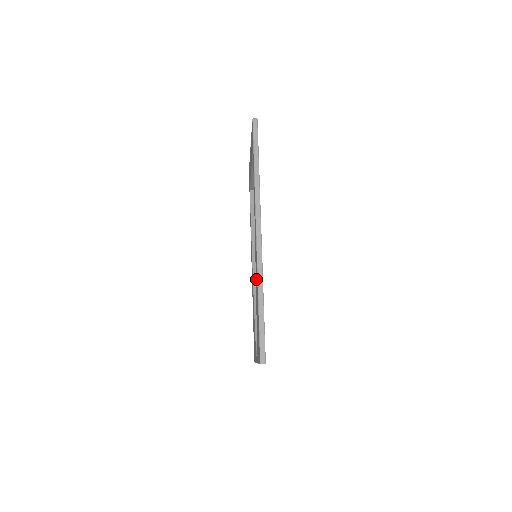
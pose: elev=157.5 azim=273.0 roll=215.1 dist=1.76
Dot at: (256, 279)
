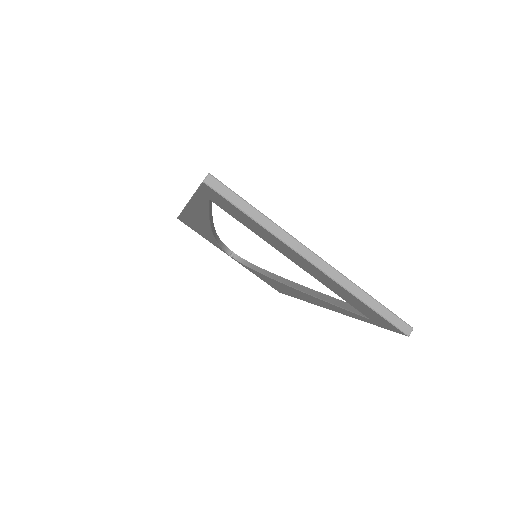
Dot at: occluded
